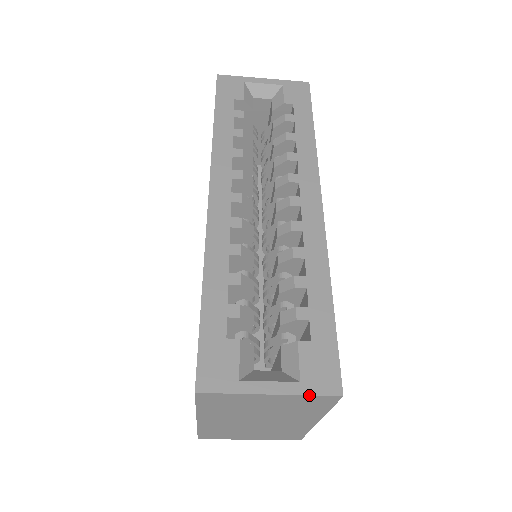
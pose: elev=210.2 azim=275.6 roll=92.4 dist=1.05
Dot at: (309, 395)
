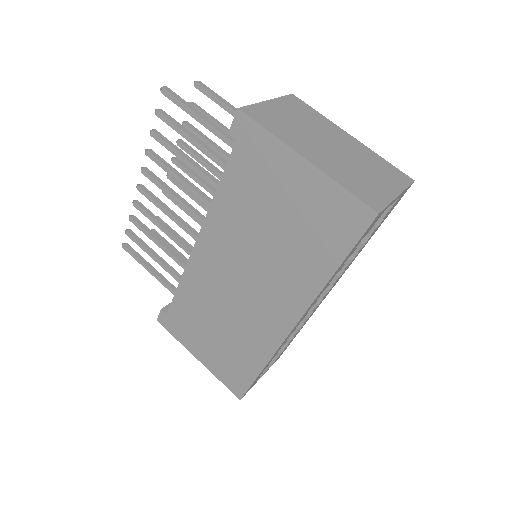
Dot at: occluded
